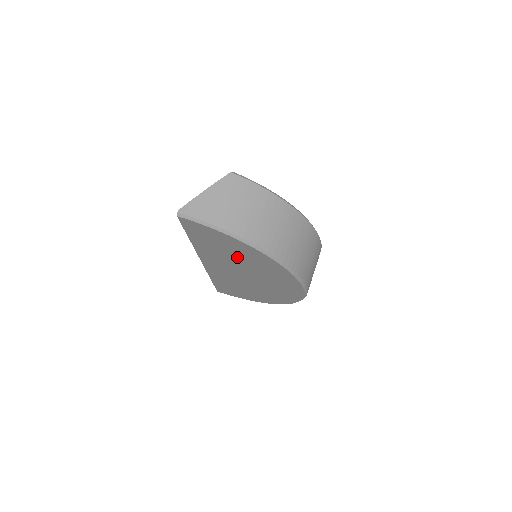
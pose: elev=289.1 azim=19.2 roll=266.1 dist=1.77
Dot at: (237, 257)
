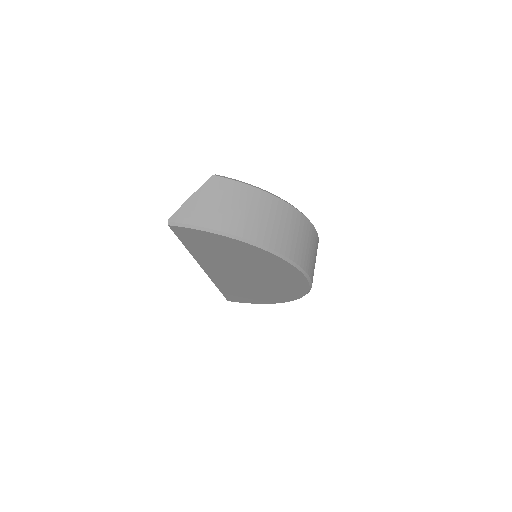
Dot at: (235, 257)
